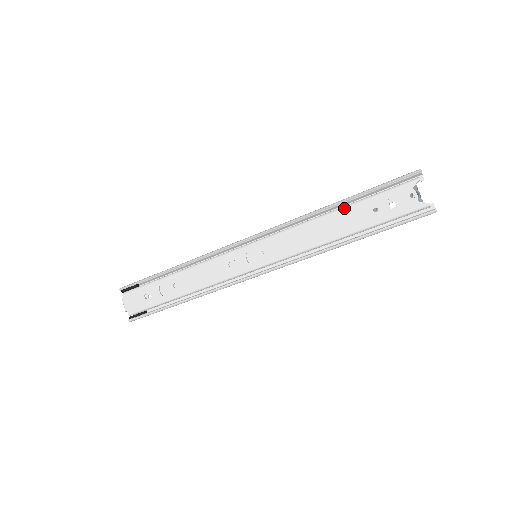
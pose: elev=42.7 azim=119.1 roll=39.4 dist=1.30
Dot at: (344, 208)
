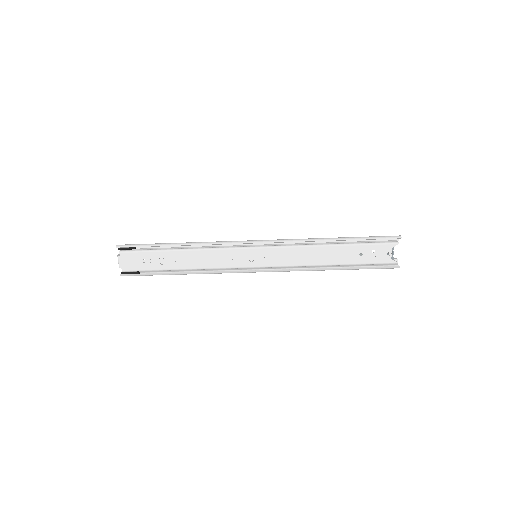
Dot at: (339, 246)
